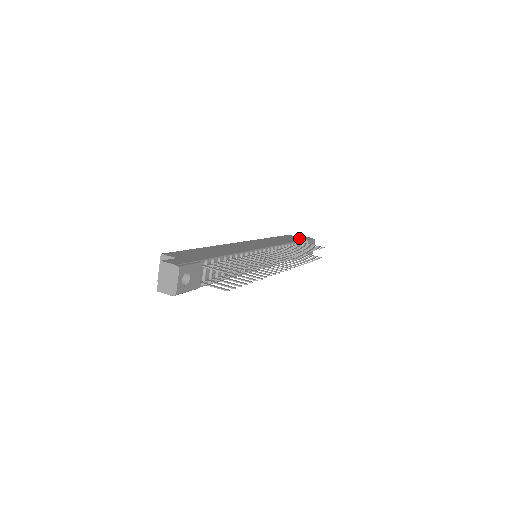
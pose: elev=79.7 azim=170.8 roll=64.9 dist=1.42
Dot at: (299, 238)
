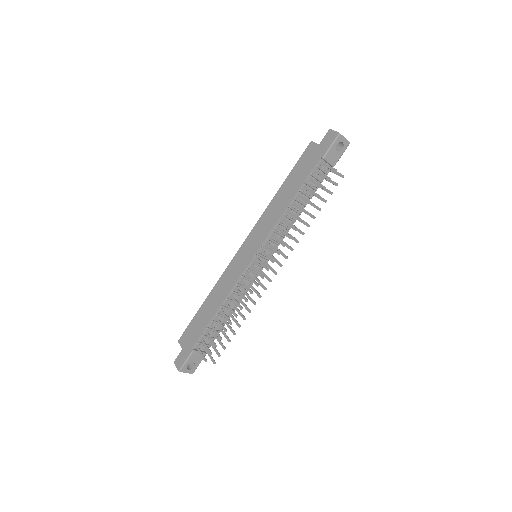
Dot at: (314, 157)
